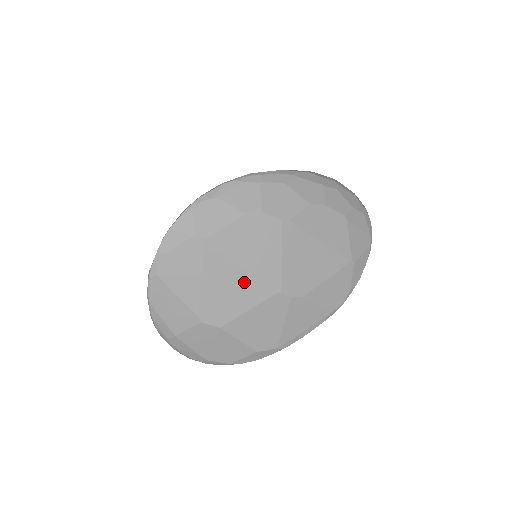
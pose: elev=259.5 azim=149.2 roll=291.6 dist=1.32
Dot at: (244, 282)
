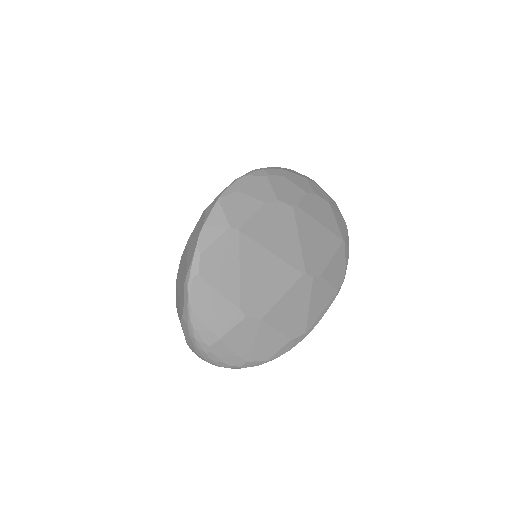
Dot at: (276, 268)
